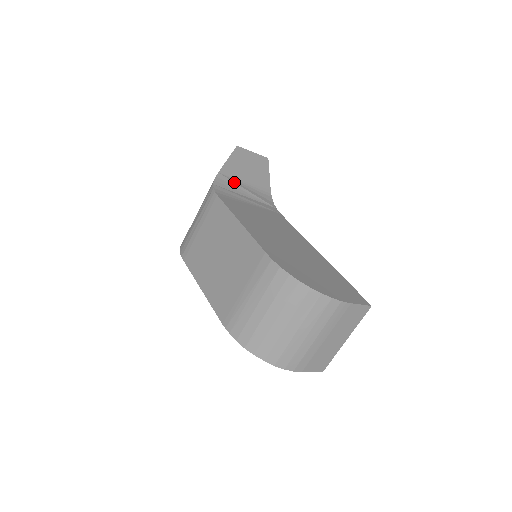
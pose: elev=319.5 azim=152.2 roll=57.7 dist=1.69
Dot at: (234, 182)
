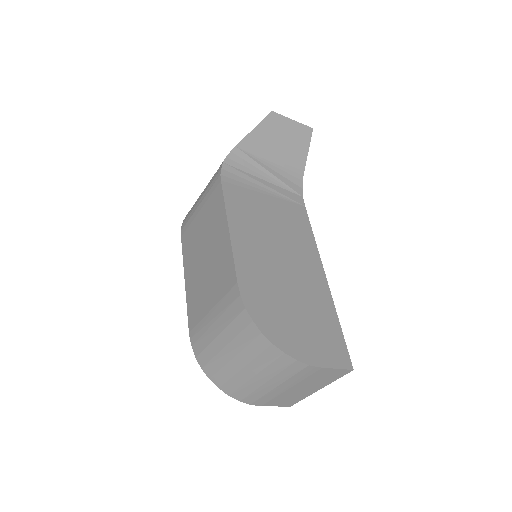
Dot at: (254, 160)
